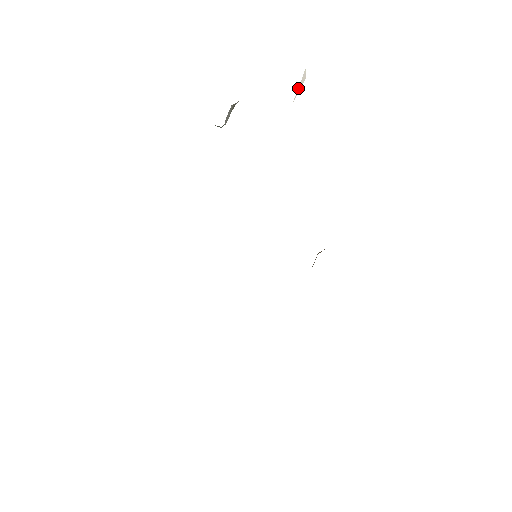
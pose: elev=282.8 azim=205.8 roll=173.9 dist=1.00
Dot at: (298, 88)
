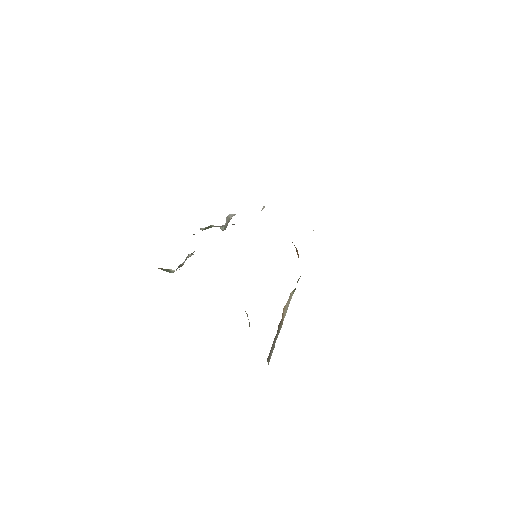
Dot at: (262, 209)
